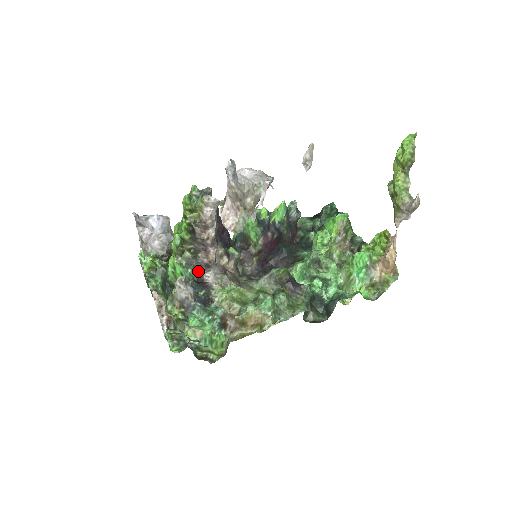
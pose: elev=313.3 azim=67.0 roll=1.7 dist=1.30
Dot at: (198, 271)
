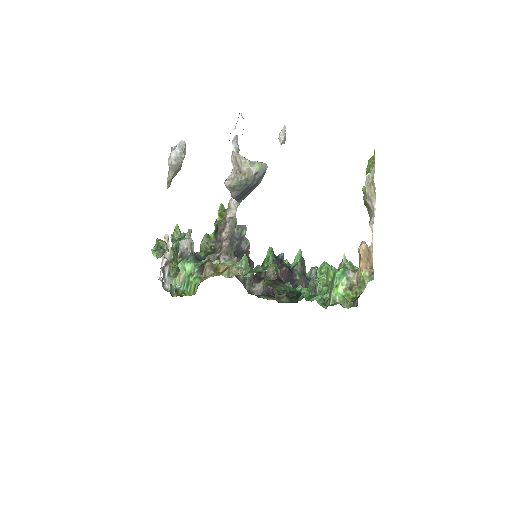
Dot at: occluded
